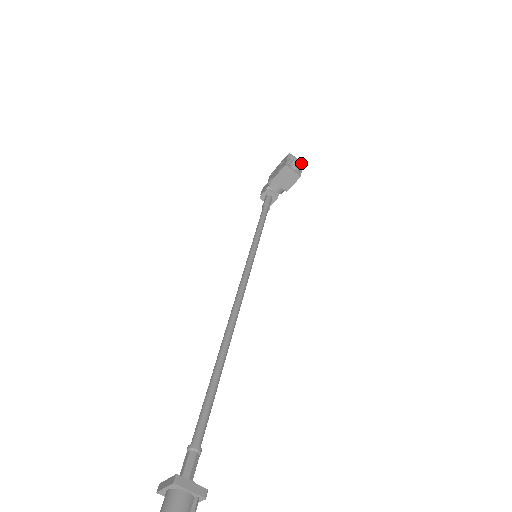
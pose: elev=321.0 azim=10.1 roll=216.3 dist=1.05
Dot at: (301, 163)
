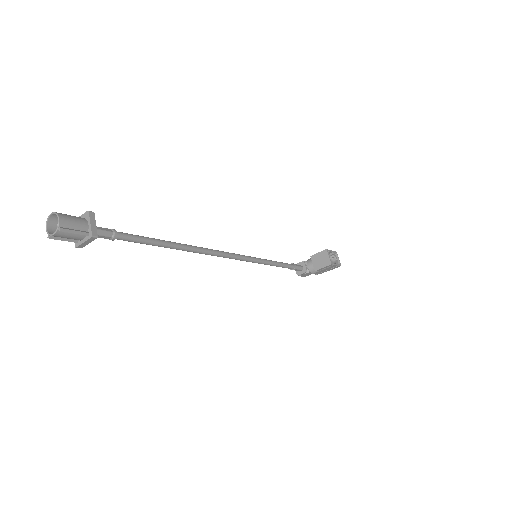
Dot at: (340, 264)
